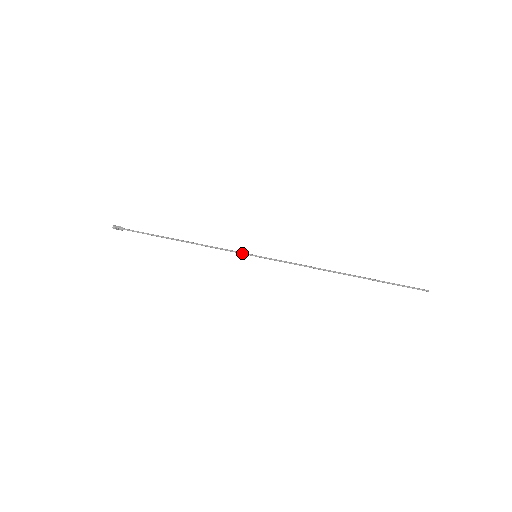
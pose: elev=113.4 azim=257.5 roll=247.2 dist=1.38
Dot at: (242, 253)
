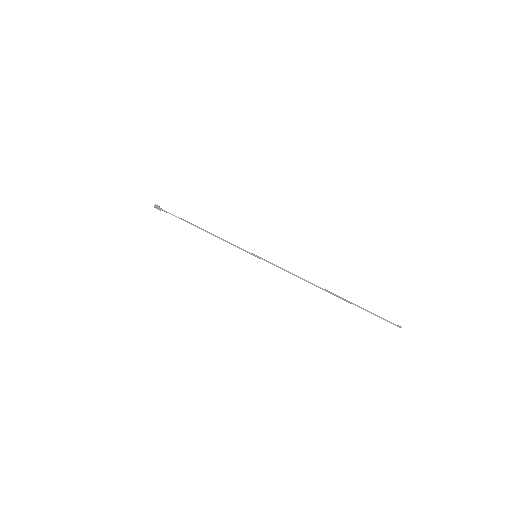
Dot at: occluded
